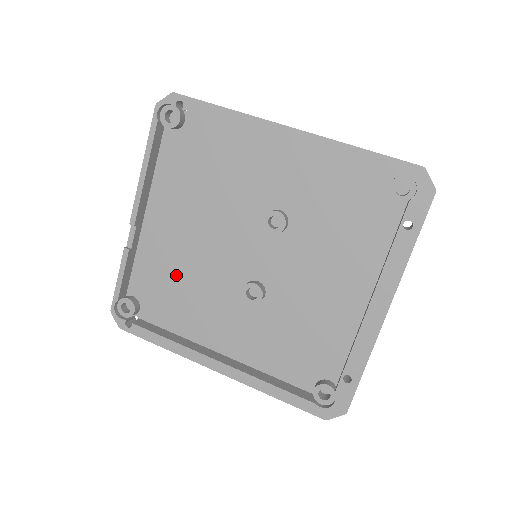
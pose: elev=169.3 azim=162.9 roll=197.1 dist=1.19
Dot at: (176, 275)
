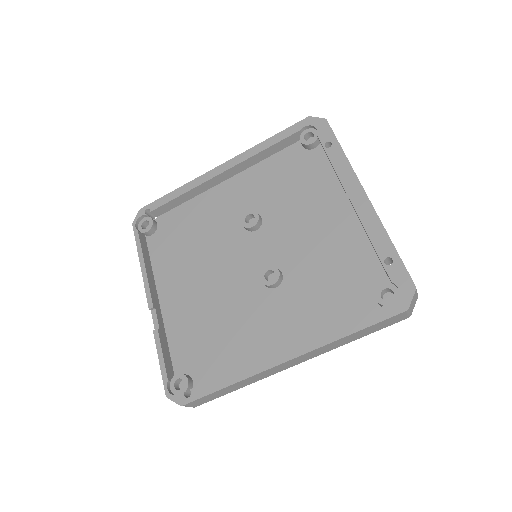
Dot at: (207, 324)
